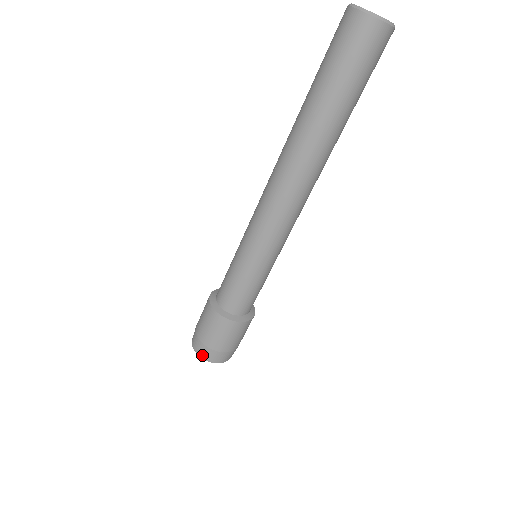
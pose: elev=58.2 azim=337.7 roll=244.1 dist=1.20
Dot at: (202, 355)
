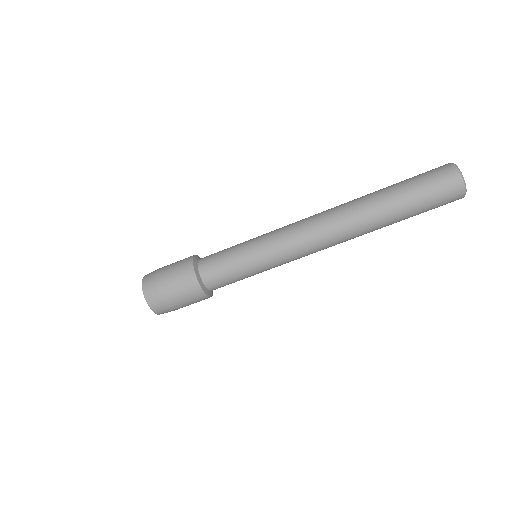
Dot at: (146, 290)
